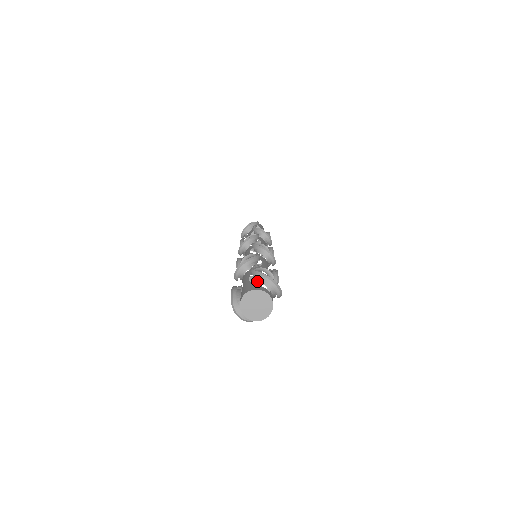
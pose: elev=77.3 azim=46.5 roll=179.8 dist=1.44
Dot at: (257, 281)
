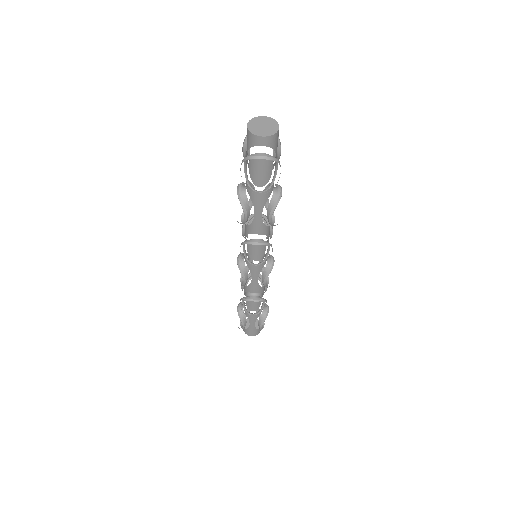
Dot at: (267, 226)
